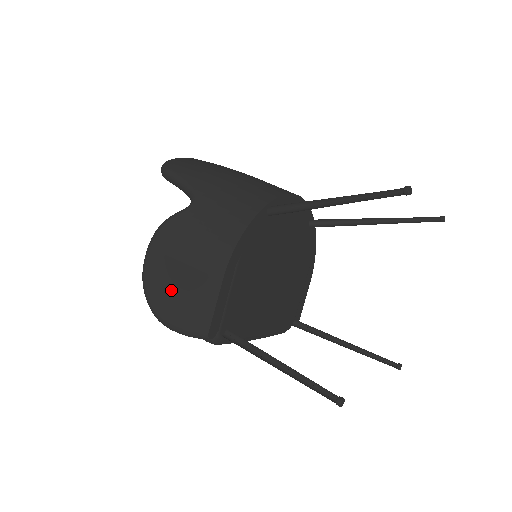
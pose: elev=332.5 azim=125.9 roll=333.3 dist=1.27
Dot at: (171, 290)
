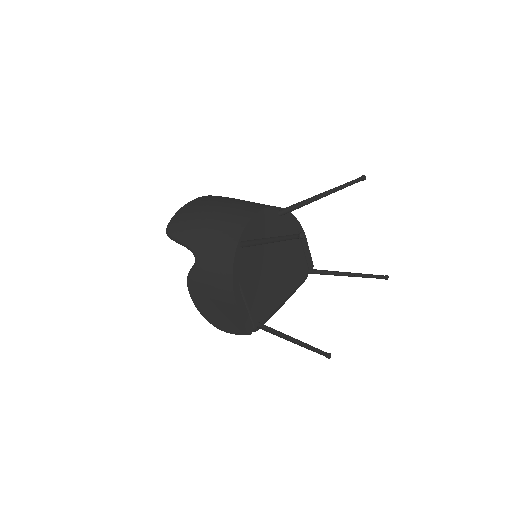
Dot at: (215, 314)
